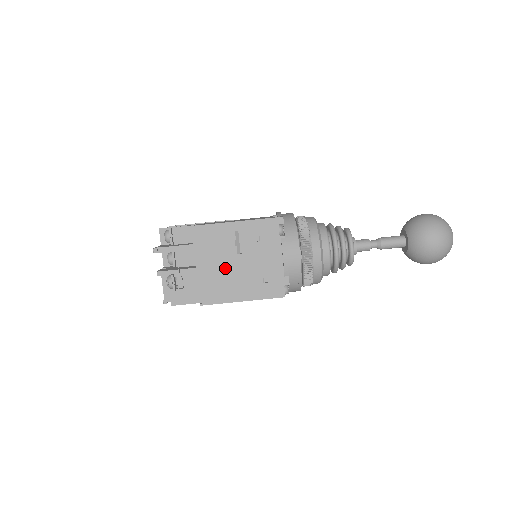
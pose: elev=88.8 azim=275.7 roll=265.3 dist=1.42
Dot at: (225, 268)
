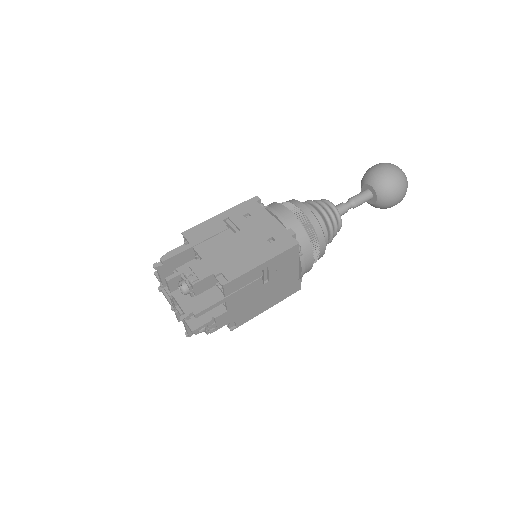
Dot at: (229, 247)
